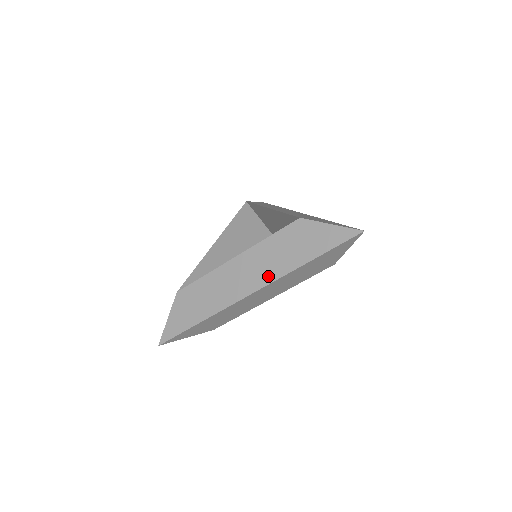
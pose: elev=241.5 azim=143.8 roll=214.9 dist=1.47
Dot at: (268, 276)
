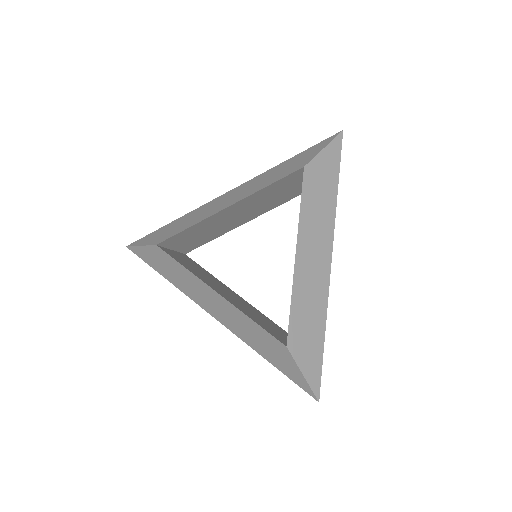
Dot at: (233, 329)
